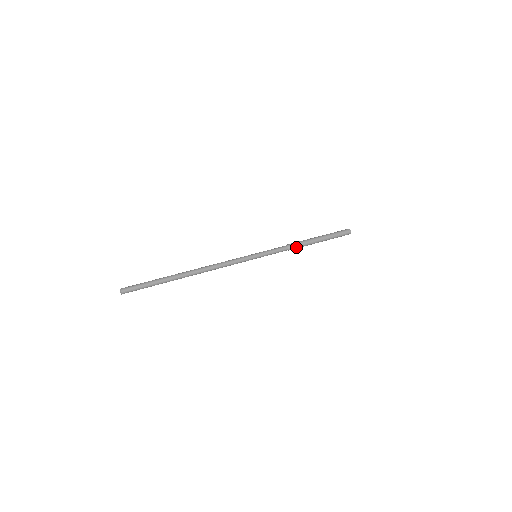
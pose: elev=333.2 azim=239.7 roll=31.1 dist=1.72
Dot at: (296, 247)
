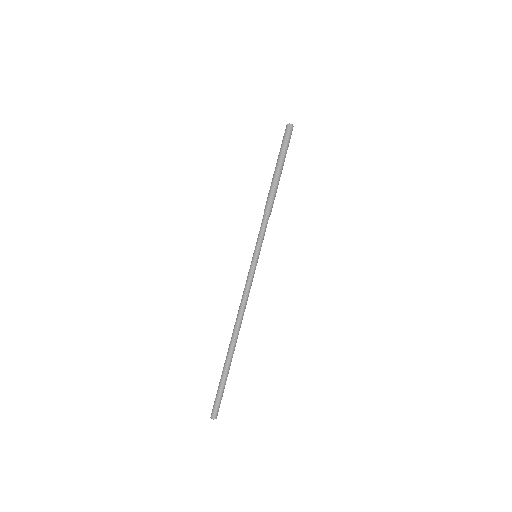
Dot at: (272, 205)
